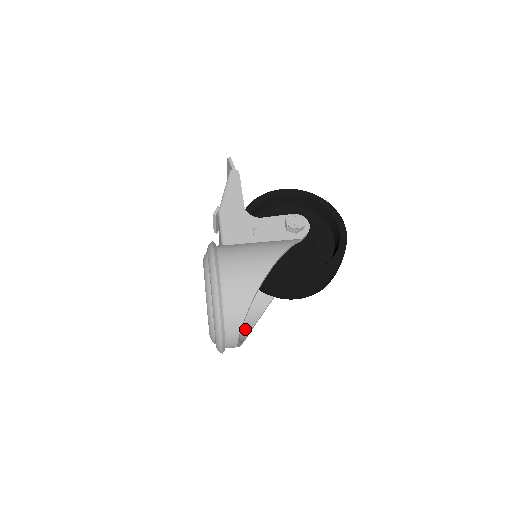
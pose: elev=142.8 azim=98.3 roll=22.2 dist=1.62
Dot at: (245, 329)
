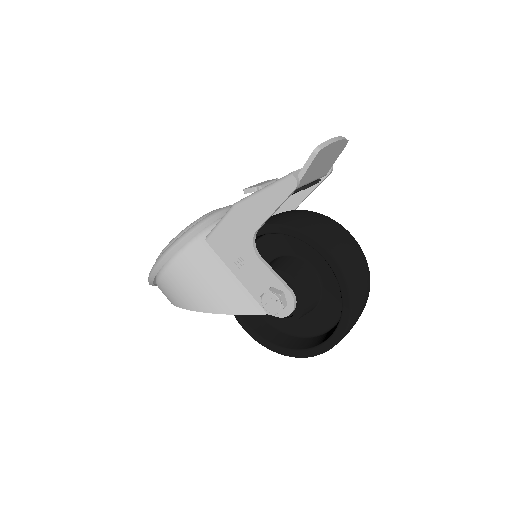
Dot at: occluded
